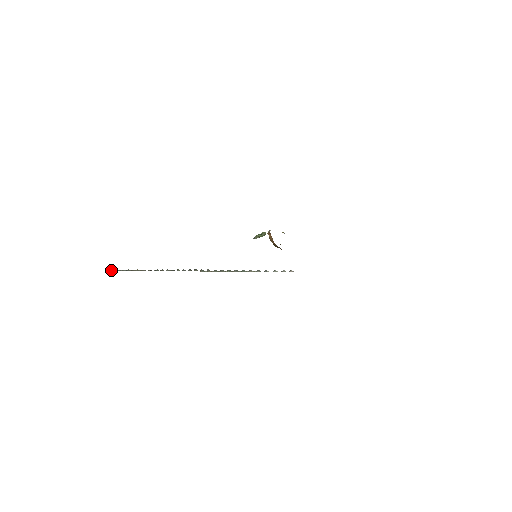
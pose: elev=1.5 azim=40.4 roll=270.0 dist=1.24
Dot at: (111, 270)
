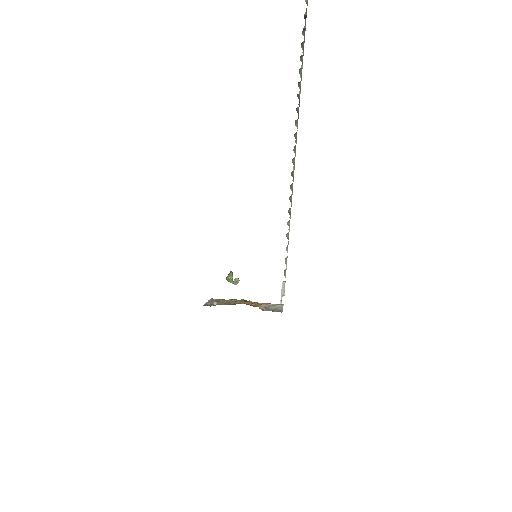
Dot at: out of frame
